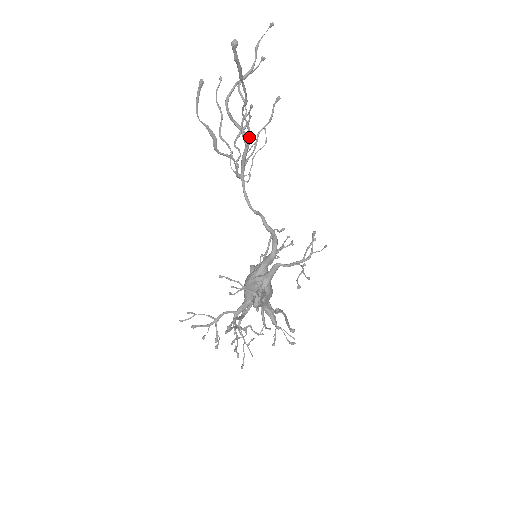
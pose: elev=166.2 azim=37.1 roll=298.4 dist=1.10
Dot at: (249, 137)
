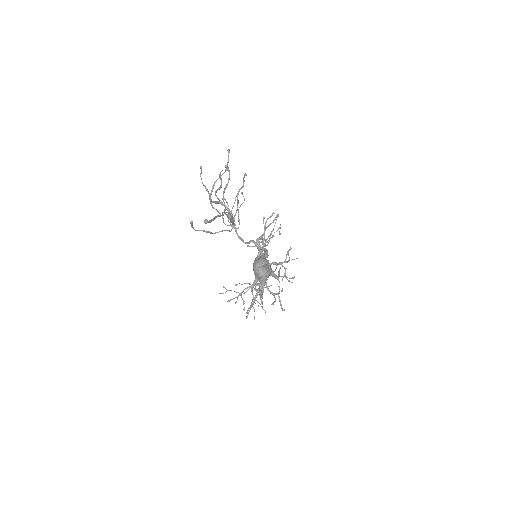
Dot at: (231, 216)
